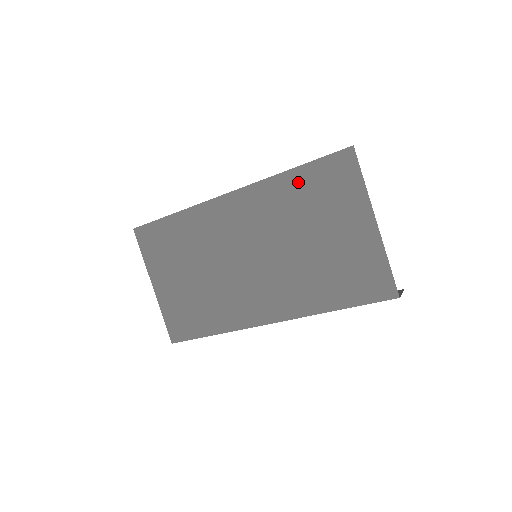
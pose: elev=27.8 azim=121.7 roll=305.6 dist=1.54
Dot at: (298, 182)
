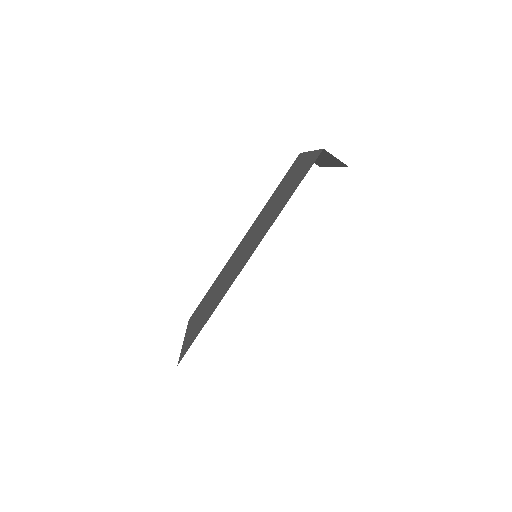
Dot at: (275, 192)
